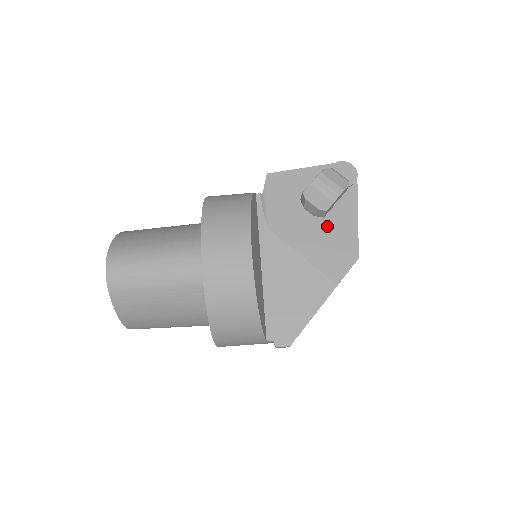
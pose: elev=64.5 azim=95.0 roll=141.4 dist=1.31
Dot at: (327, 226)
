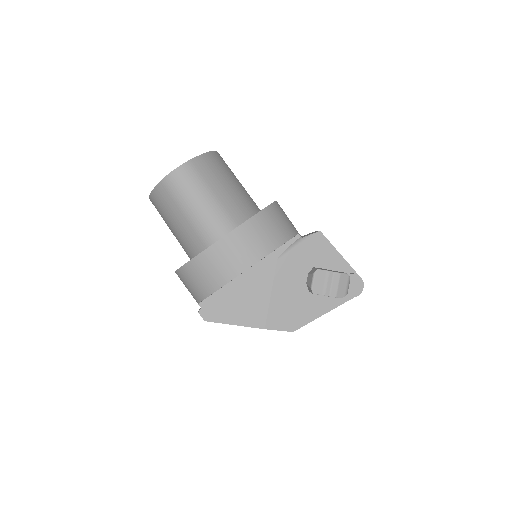
Dot at: (304, 297)
